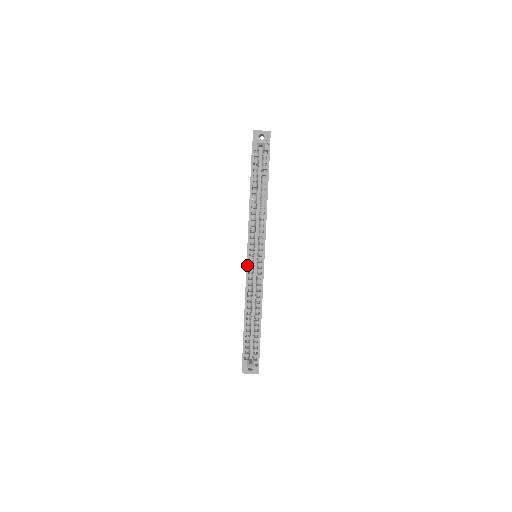
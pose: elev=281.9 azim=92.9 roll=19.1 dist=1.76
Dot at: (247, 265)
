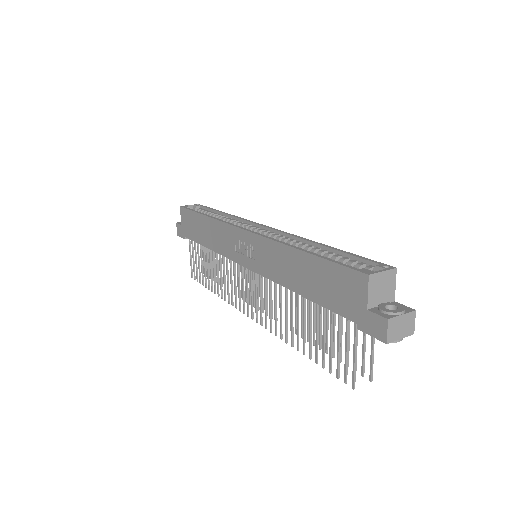
Dot at: (250, 231)
